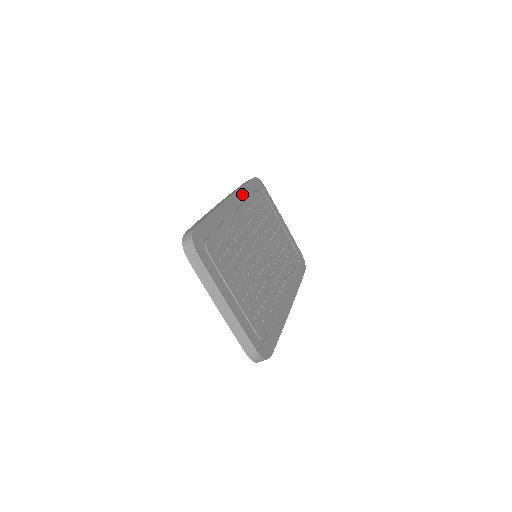
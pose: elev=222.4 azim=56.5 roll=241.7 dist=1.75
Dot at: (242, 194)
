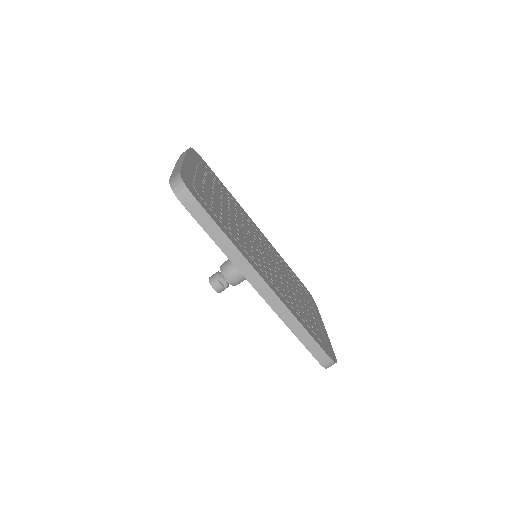
Dot at: (276, 252)
